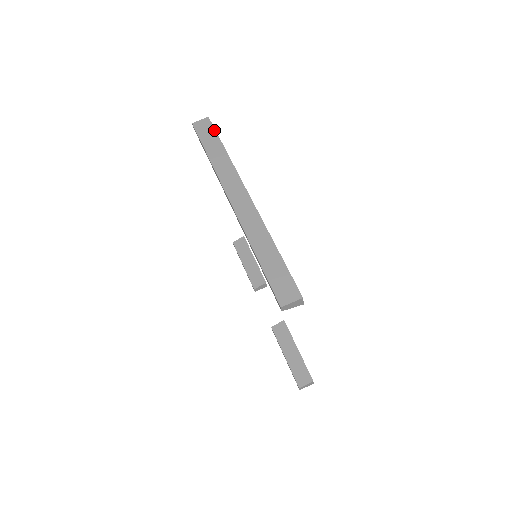
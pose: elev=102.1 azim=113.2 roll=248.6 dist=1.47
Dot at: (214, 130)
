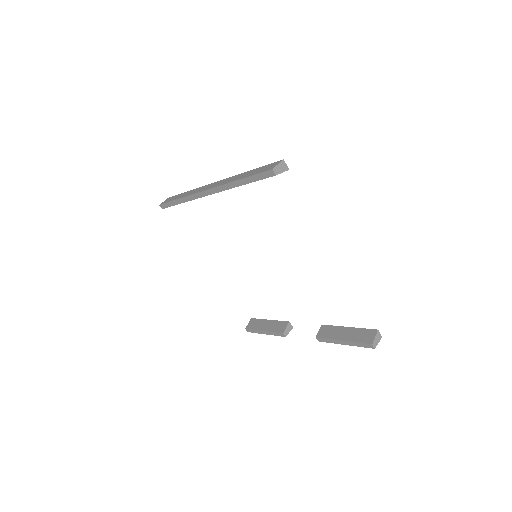
Dot at: (176, 195)
